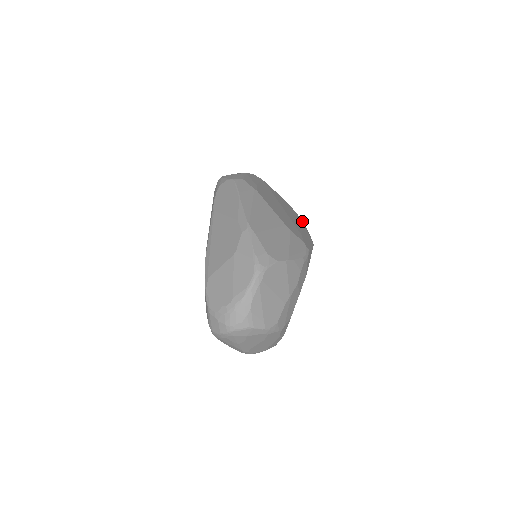
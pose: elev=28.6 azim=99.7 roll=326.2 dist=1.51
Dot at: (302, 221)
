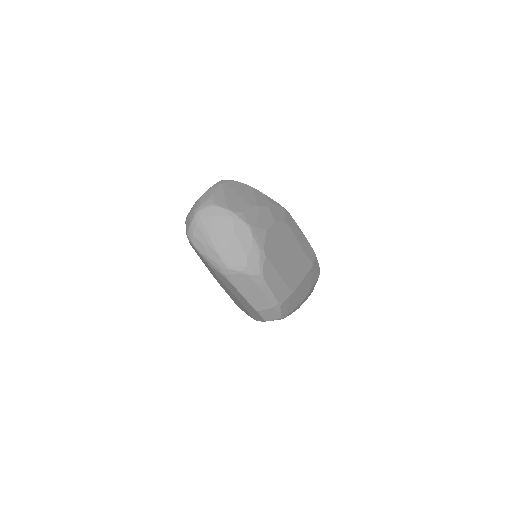
Dot at: occluded
